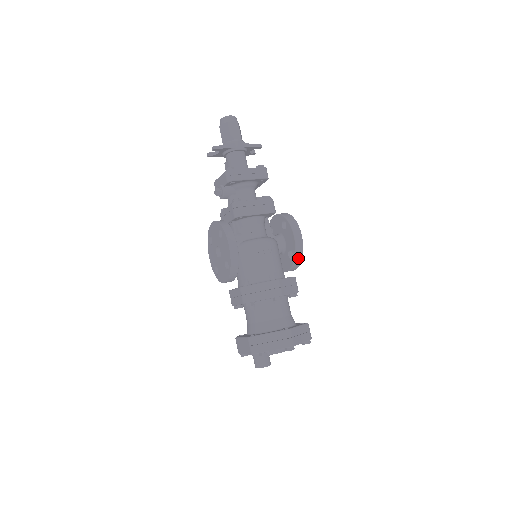
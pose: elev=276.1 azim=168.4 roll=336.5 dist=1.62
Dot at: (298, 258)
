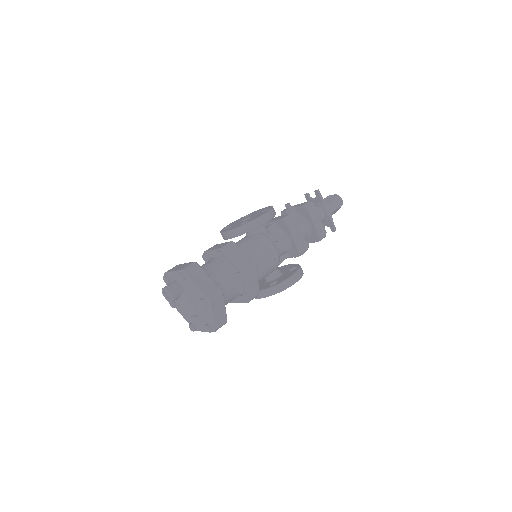
Dot at: (276, 289)
